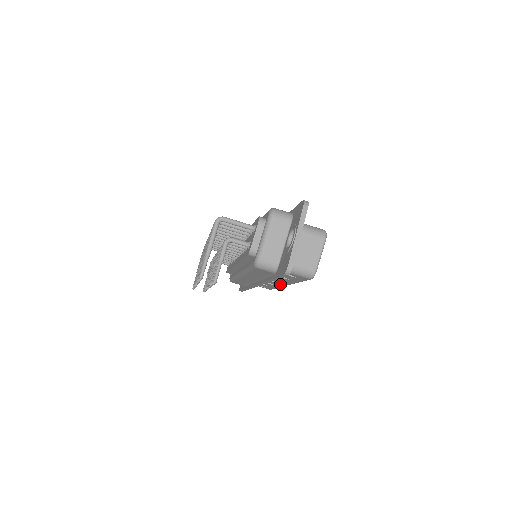
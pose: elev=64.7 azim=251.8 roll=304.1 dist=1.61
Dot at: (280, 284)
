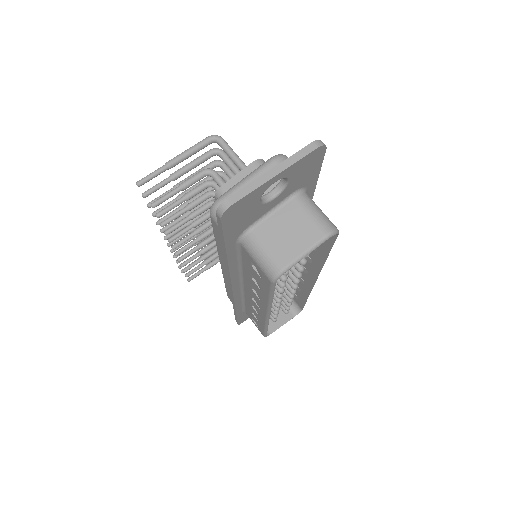
Dot at: (261, 310)
